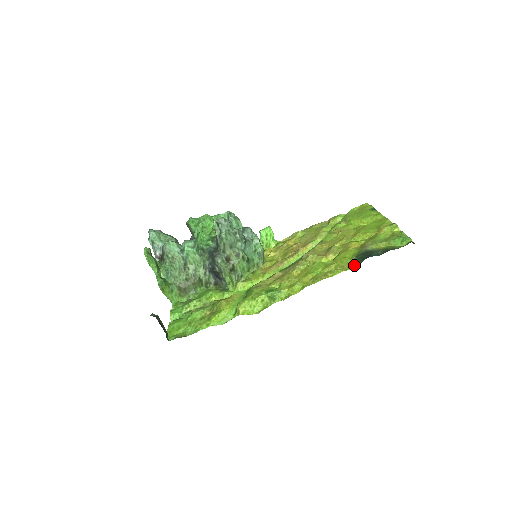
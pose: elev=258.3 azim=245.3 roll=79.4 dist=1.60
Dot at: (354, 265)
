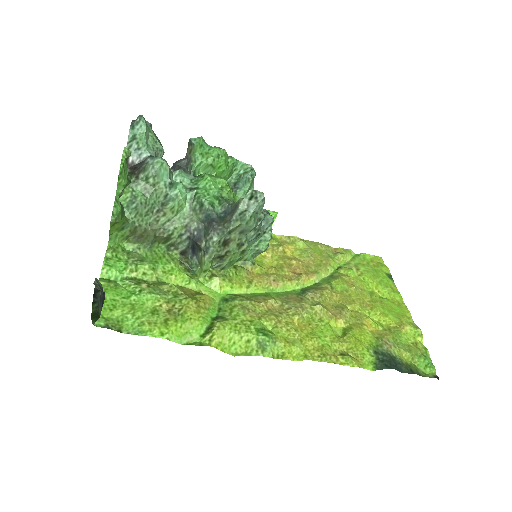
Dot at: (371, 365)
